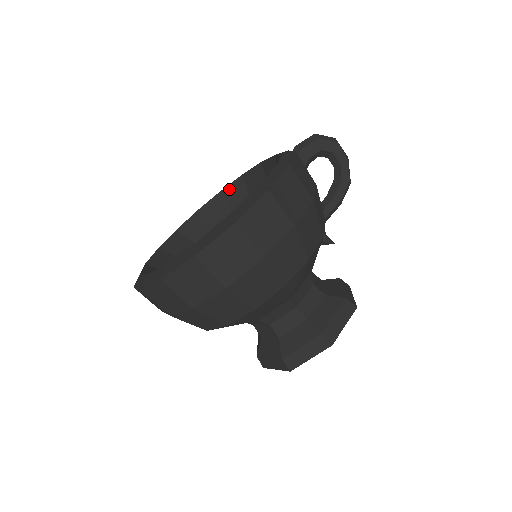
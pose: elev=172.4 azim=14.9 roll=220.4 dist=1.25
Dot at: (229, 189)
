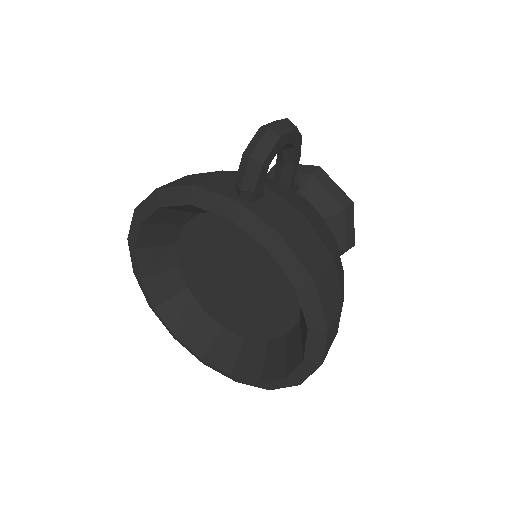
Dot at: (152, 219)
